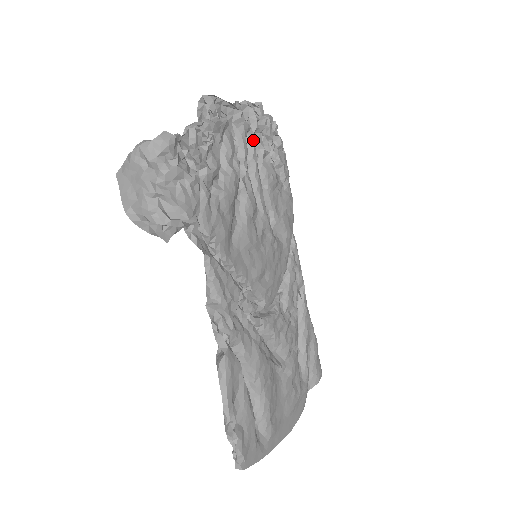
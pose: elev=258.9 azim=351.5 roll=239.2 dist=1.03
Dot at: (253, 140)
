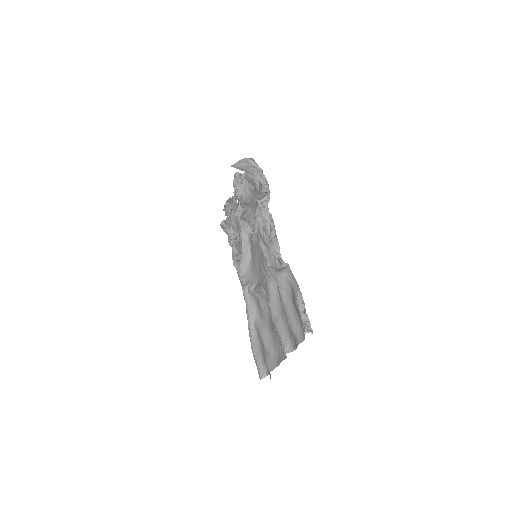
Dot at: occluded
